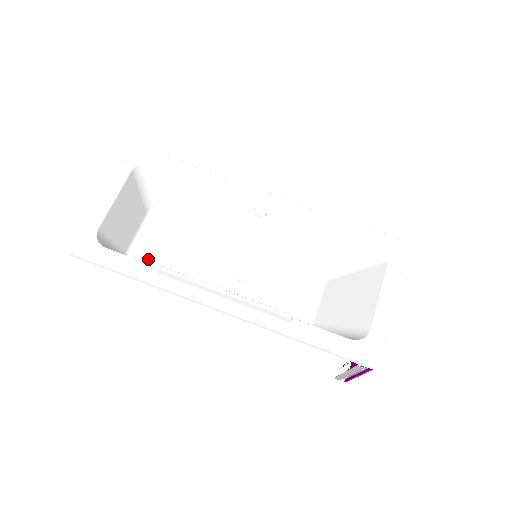
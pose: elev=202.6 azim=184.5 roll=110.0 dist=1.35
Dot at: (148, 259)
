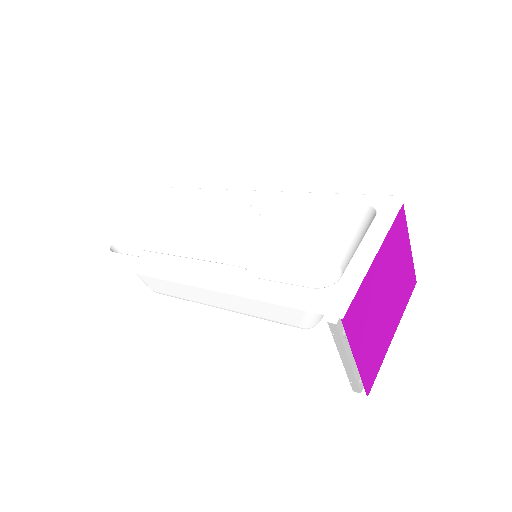
Dot at: occluded
